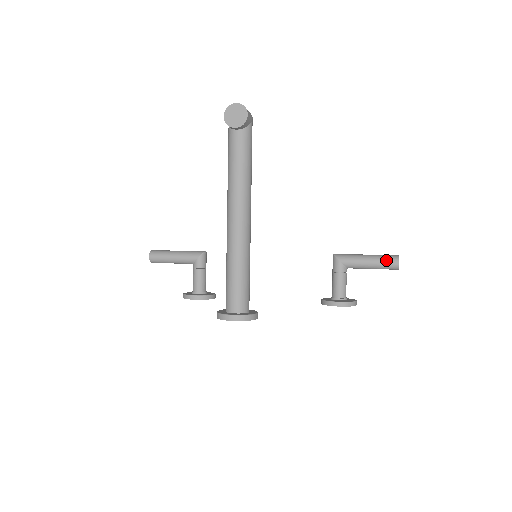
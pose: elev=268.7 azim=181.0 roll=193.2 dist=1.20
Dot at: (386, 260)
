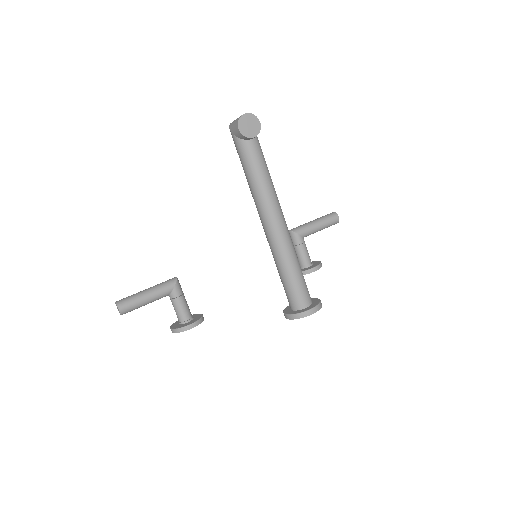
Dot at: (330, 219)
